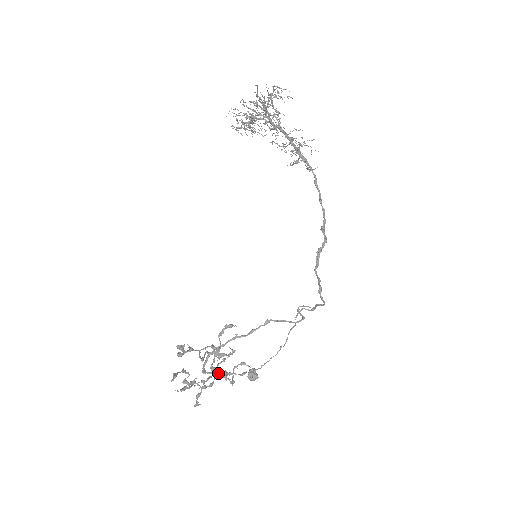
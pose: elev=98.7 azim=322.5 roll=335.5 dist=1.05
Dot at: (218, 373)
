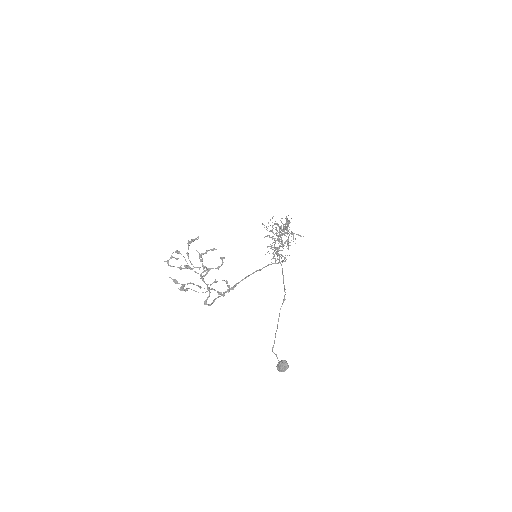
Dot at: occluded
